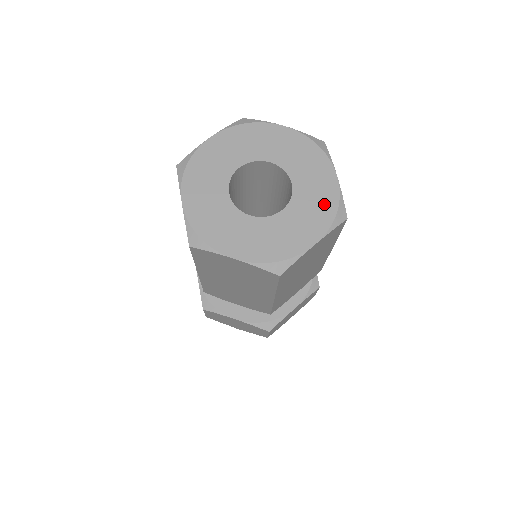
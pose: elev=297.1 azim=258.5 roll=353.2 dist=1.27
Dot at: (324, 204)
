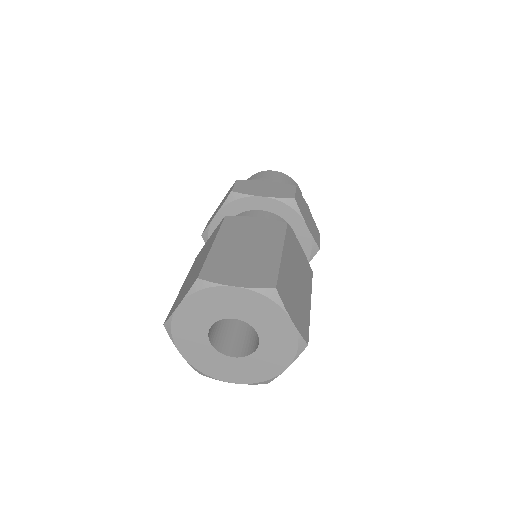
Dot at: (260, 374)
